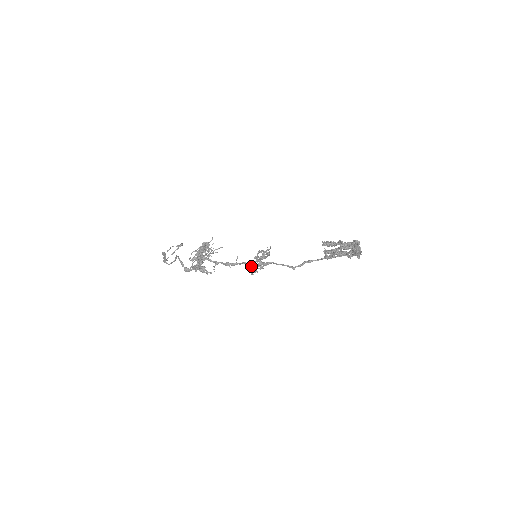
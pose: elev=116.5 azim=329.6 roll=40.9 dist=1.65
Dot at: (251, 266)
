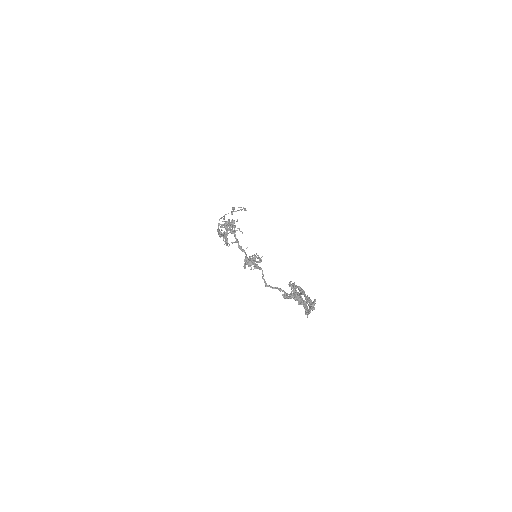
Dot at: (245, 261)
